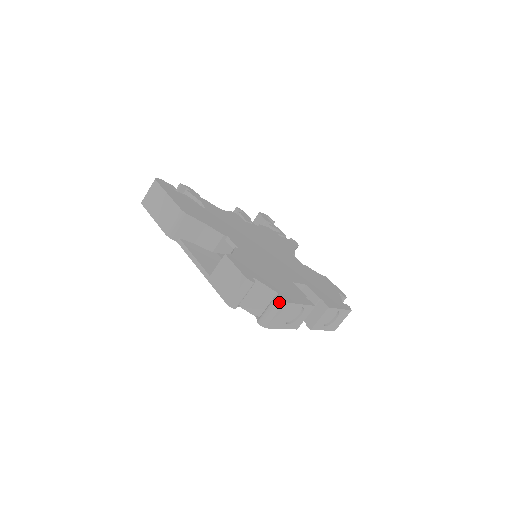
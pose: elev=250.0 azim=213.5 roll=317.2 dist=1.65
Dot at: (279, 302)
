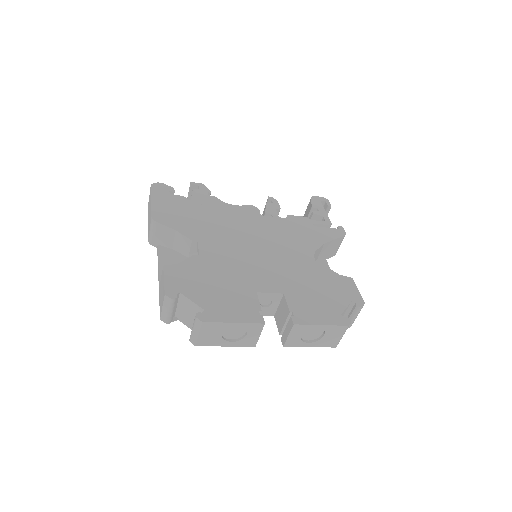
Dot at: (197, 321)
